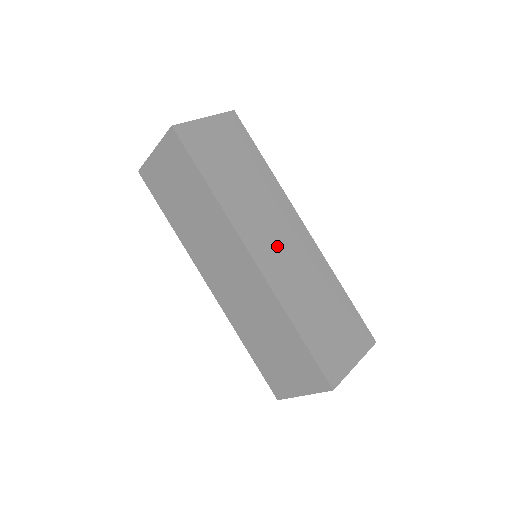
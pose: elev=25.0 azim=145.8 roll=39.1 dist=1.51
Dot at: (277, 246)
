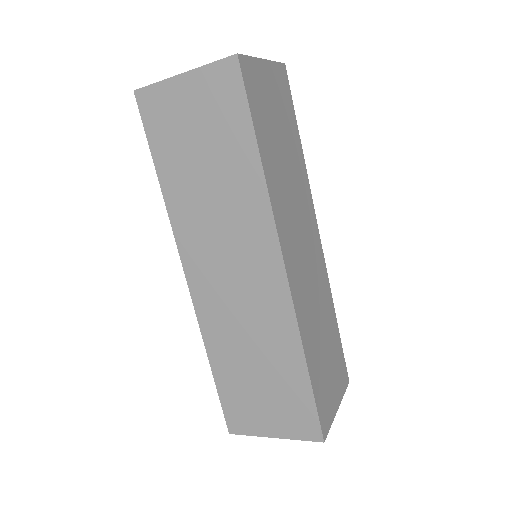
Dot at: (225, 277)
